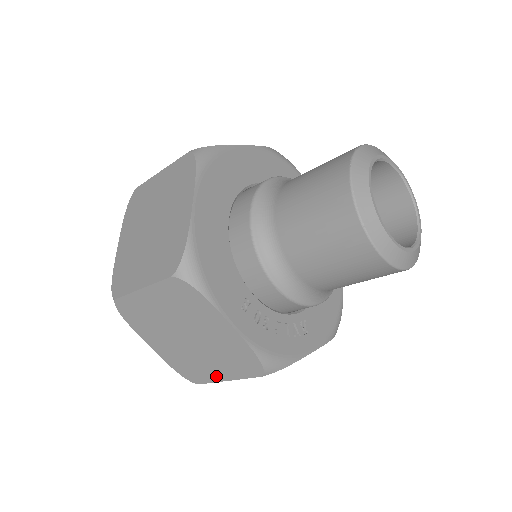
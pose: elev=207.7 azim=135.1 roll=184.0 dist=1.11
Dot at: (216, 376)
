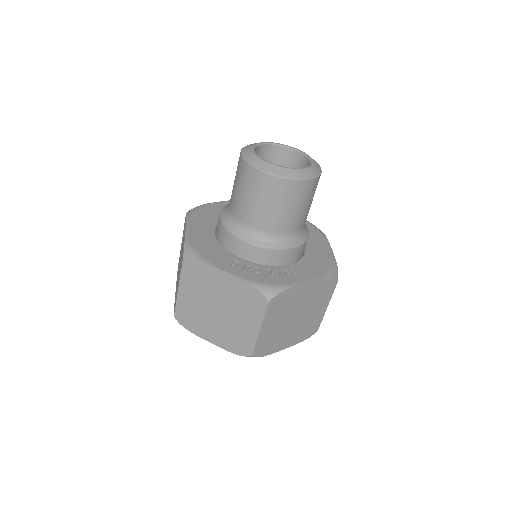
Dot at: (252, 333)
